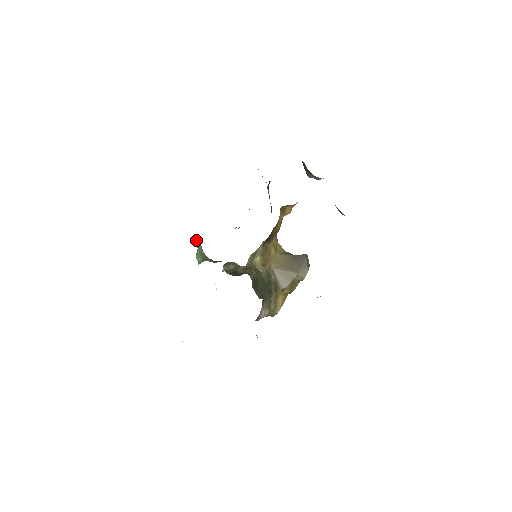
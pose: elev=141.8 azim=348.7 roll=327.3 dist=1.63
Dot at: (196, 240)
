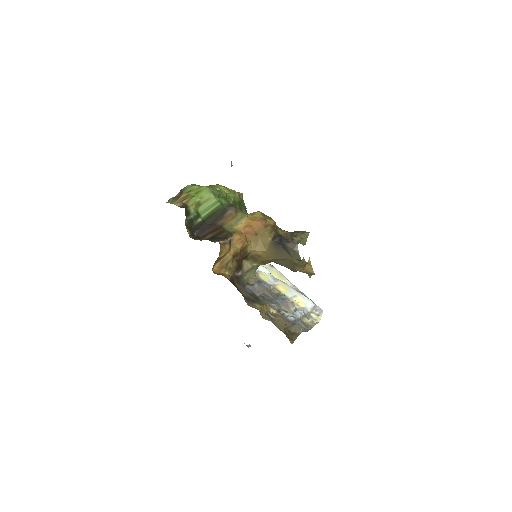
Dot at: occluded
